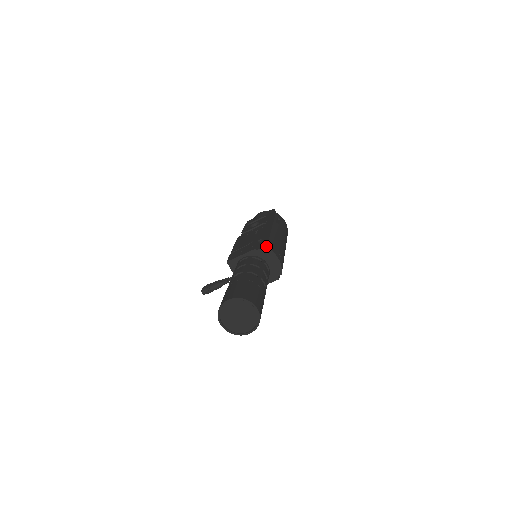
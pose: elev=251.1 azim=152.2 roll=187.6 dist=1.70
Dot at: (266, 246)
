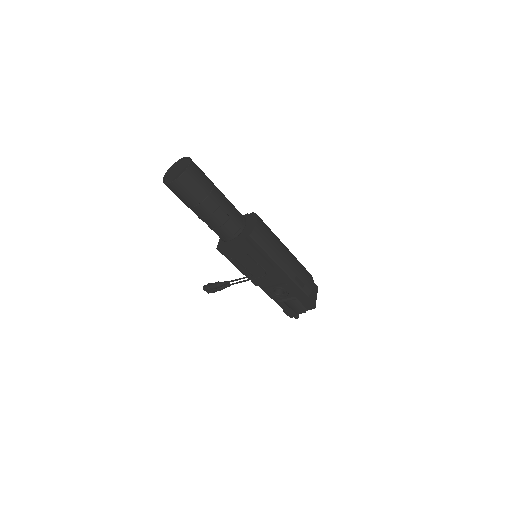
Dot at: occluded
